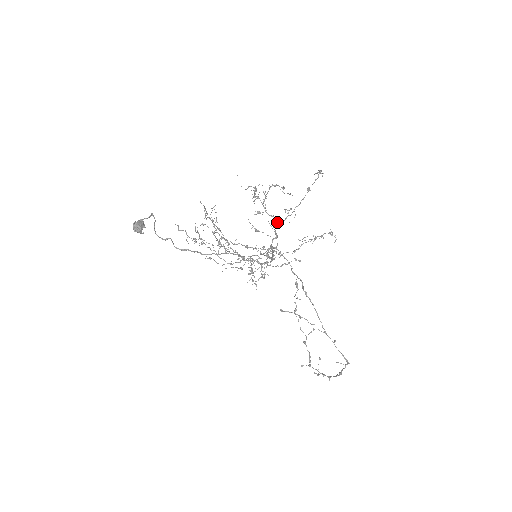
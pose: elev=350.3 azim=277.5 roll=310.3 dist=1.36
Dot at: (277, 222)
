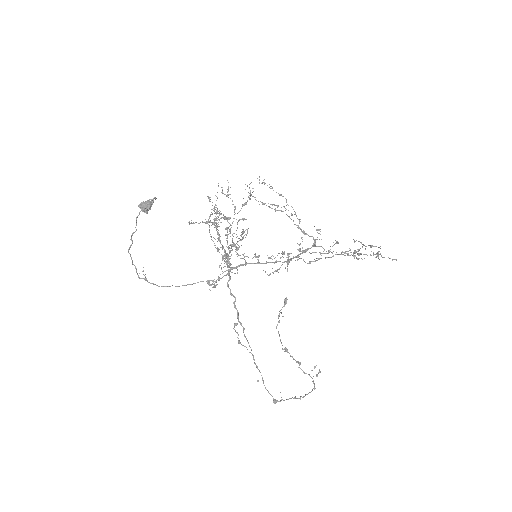
Dot at: (225, 254)
